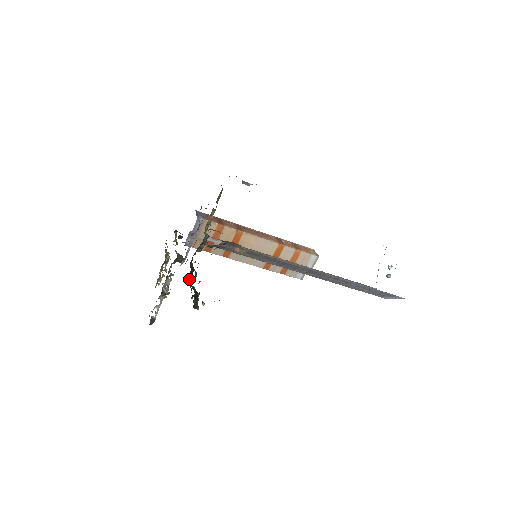
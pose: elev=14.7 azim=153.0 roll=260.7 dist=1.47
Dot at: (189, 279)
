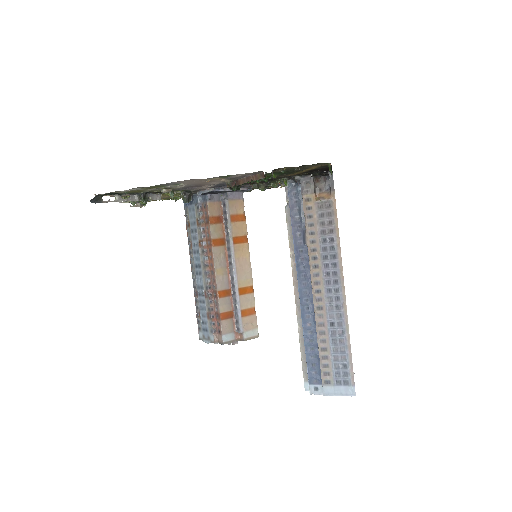
Dot at: occluded
